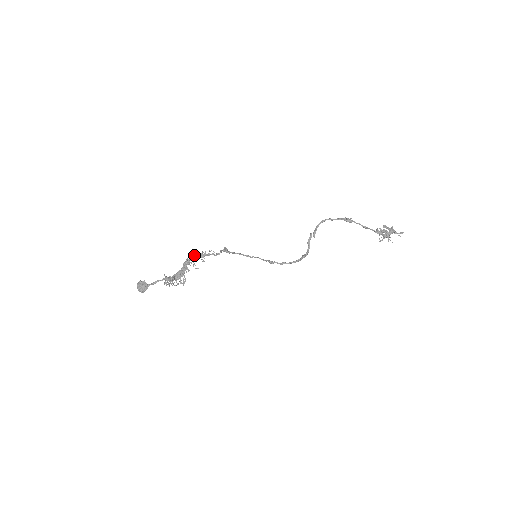
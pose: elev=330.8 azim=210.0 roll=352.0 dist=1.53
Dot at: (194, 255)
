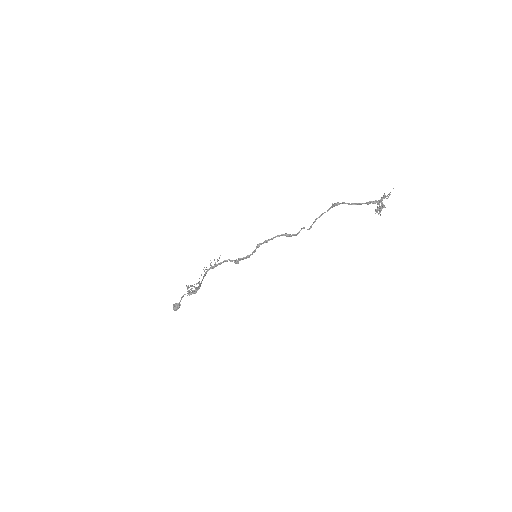
Dot at: (211, 267)
